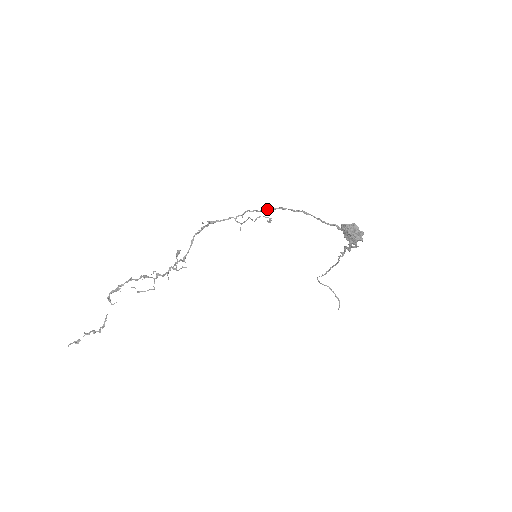
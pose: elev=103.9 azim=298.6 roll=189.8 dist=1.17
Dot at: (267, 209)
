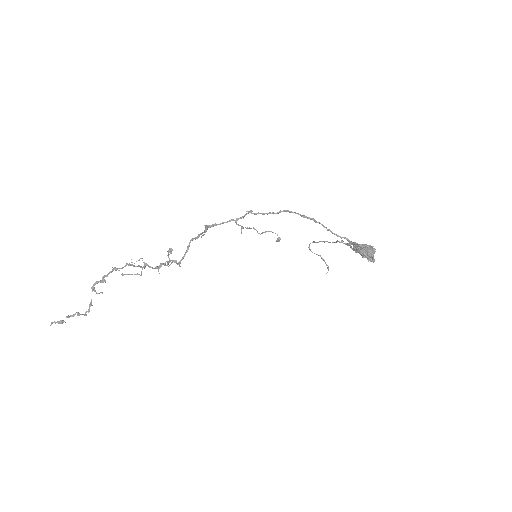
Dot at: (272, 212)
